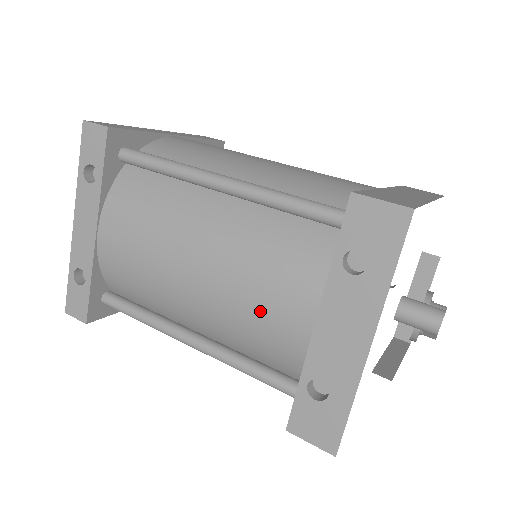
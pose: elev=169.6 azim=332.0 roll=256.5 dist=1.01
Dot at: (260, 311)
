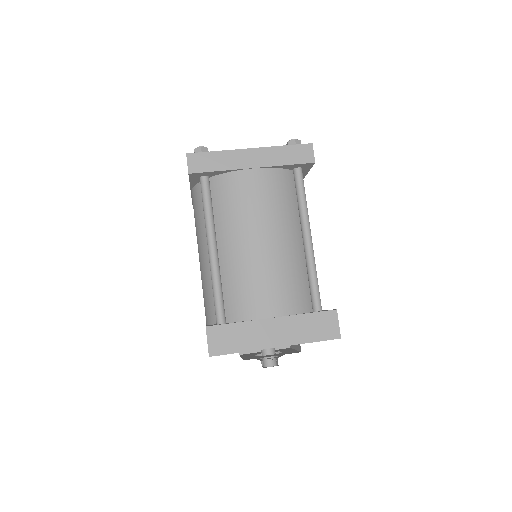
Dot at: occluded
